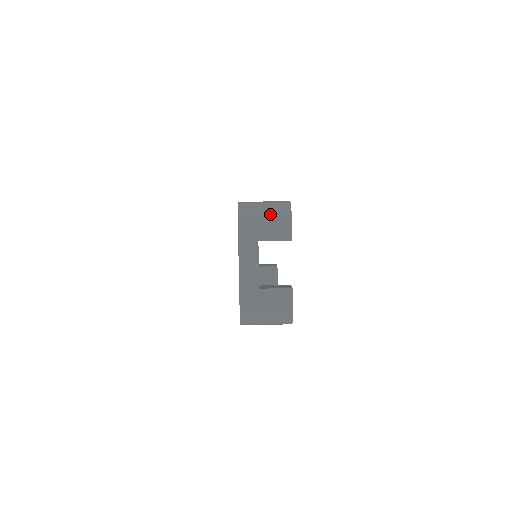
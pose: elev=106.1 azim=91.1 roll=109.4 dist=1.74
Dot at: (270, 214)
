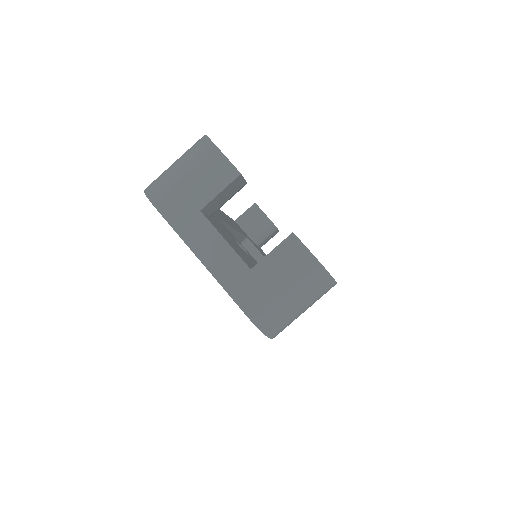
Dot at: (187, 166)
